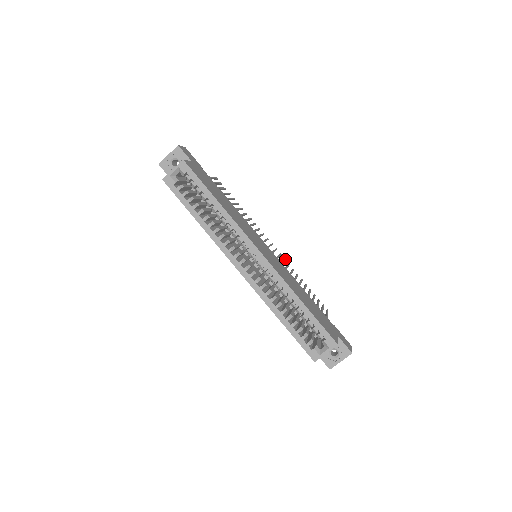
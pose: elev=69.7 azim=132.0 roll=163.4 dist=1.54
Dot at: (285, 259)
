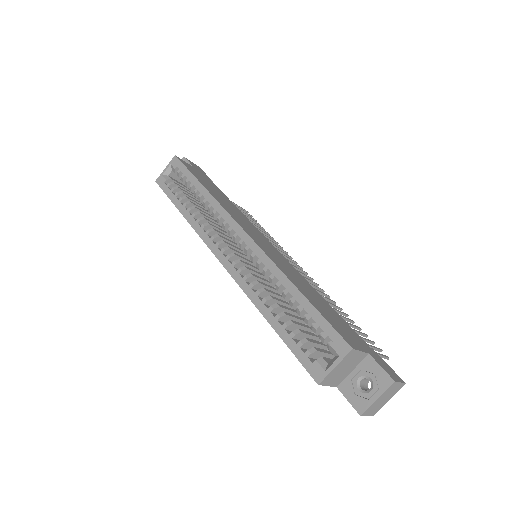
Dot at: (323, 290)
